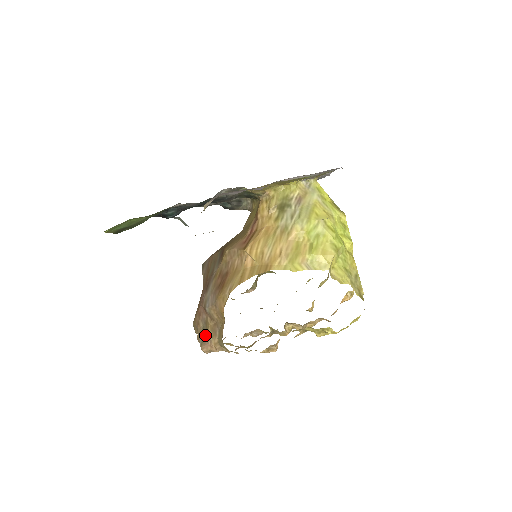
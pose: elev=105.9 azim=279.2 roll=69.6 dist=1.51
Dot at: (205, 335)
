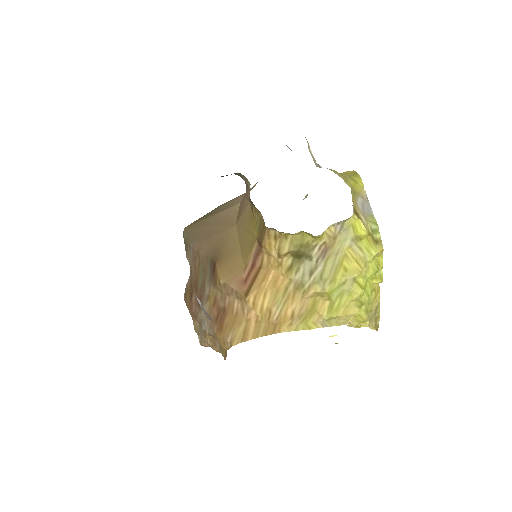
Dot at: (203, 338)
